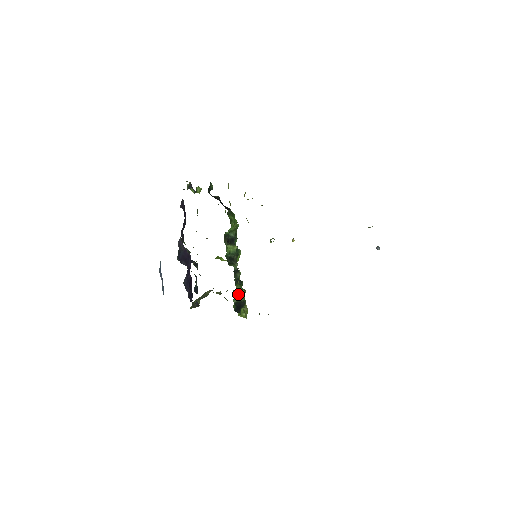
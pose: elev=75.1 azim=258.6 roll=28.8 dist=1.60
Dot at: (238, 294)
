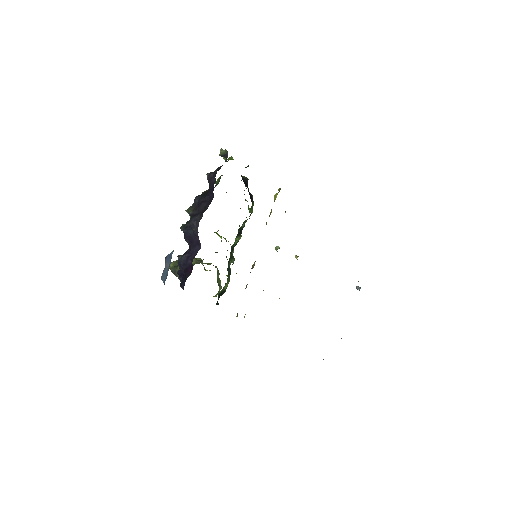
Dot at: (224, 286)
